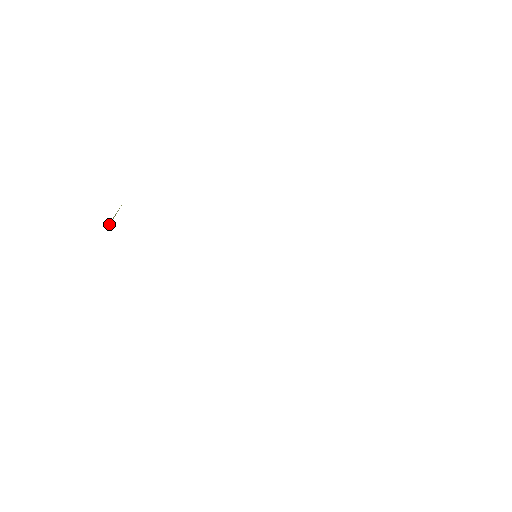
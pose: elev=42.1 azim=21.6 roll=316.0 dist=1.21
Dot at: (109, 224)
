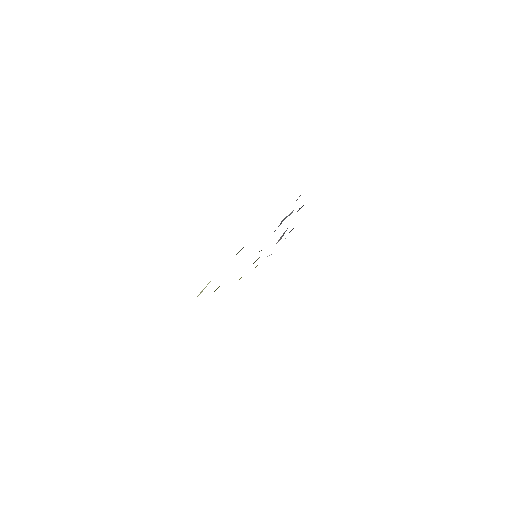
Dot at: occluded
